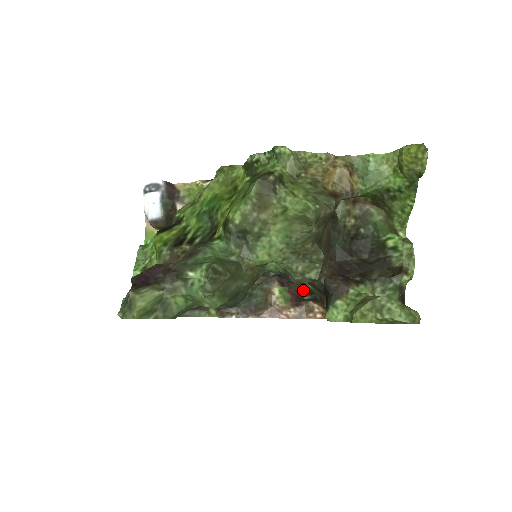
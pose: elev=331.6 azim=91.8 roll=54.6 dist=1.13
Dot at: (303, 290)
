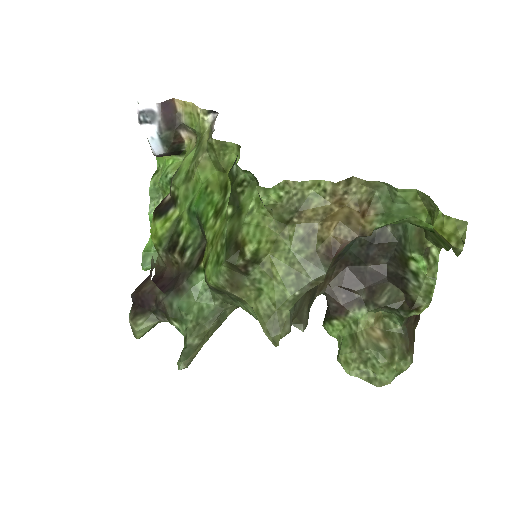
Dot at: occluded
